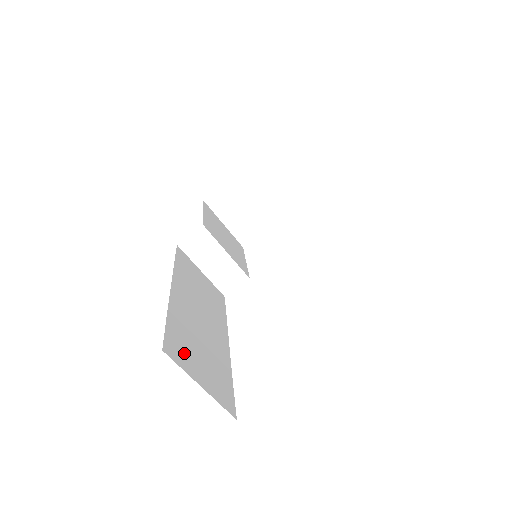
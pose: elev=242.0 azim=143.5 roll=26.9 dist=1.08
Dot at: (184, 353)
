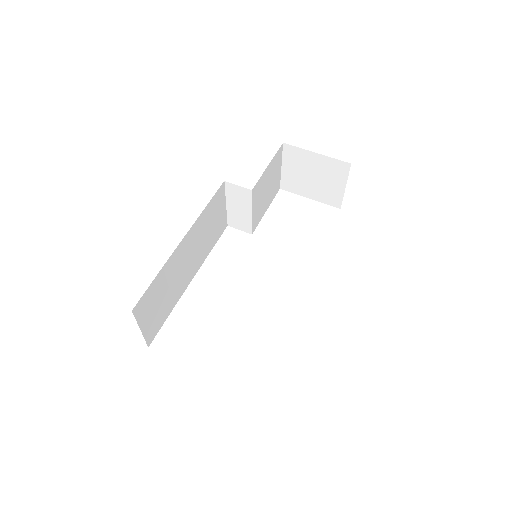
Dot at: (148, 305)
